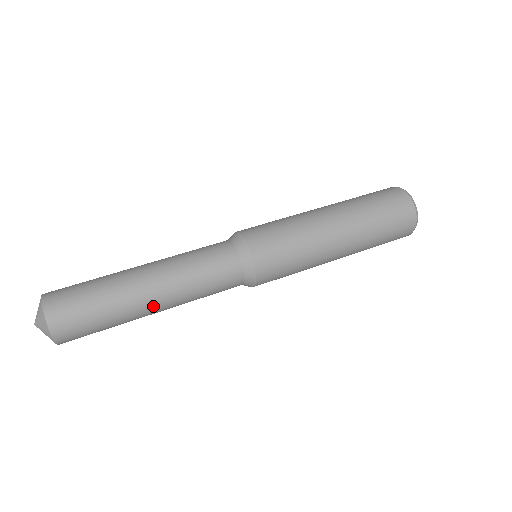
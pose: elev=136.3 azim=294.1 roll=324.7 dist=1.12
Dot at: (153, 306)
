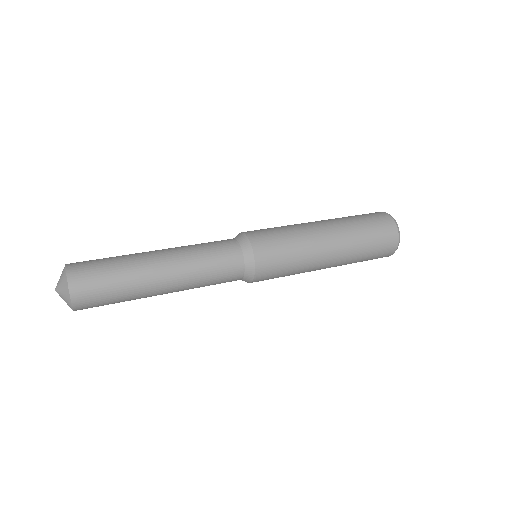
Dot at: (160, 271)
